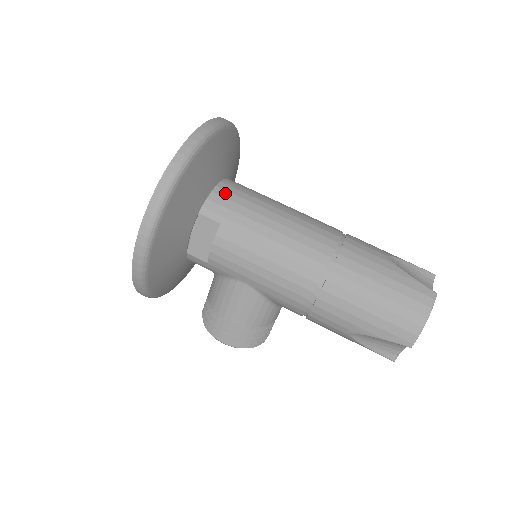
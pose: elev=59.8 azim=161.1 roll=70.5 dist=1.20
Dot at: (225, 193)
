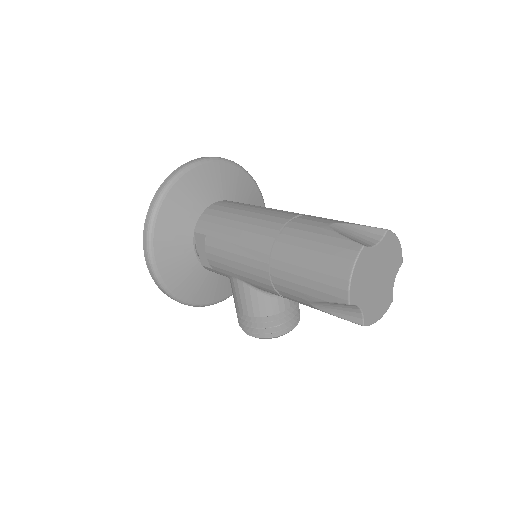
Dot at: (211, 211)
